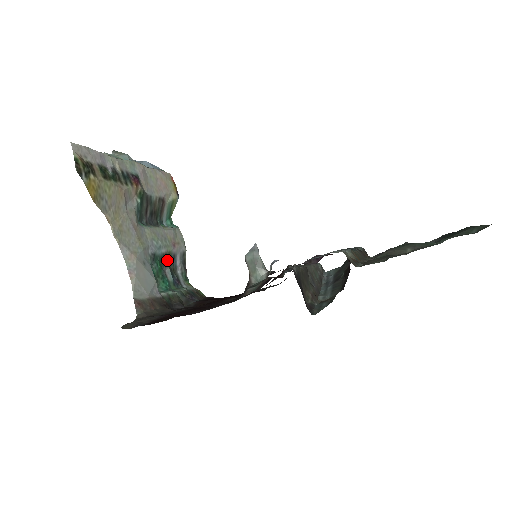
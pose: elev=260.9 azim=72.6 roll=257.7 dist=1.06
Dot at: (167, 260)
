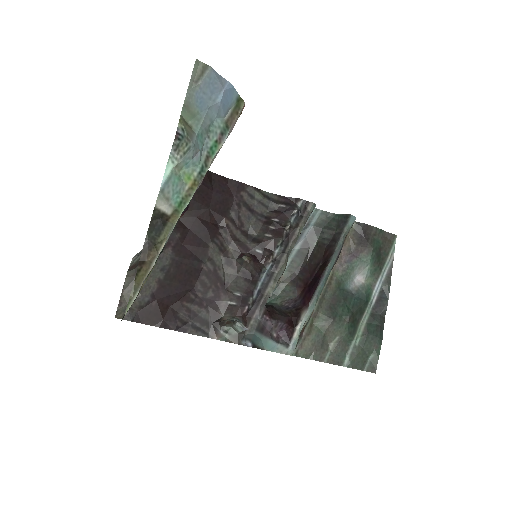
Dot at: occluded
